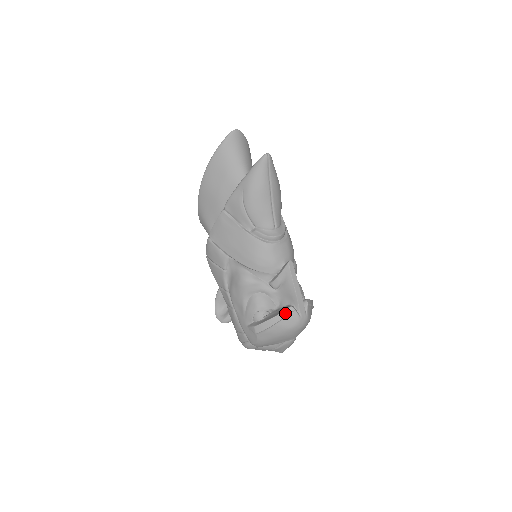
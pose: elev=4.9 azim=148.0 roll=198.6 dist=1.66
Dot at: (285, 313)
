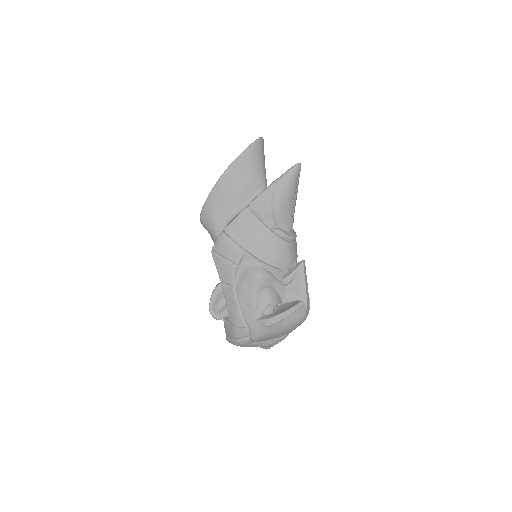
Dot at: (297, 307)
